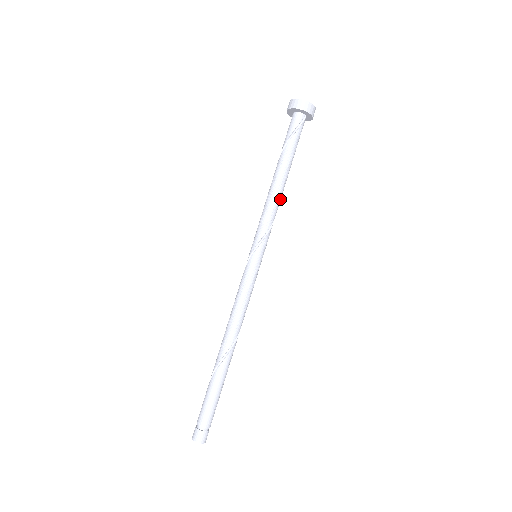
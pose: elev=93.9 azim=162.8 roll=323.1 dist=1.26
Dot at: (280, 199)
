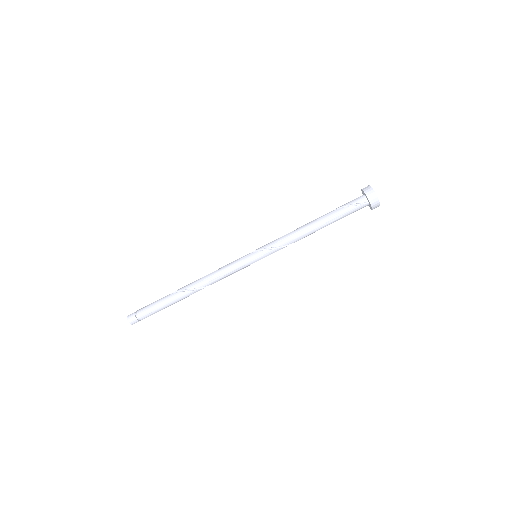
Dot at: (302, 237)
